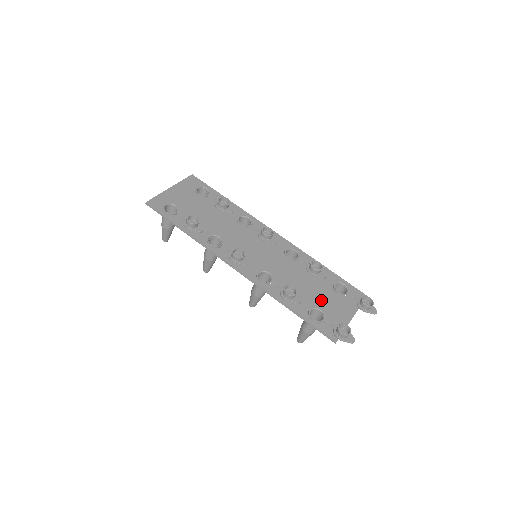
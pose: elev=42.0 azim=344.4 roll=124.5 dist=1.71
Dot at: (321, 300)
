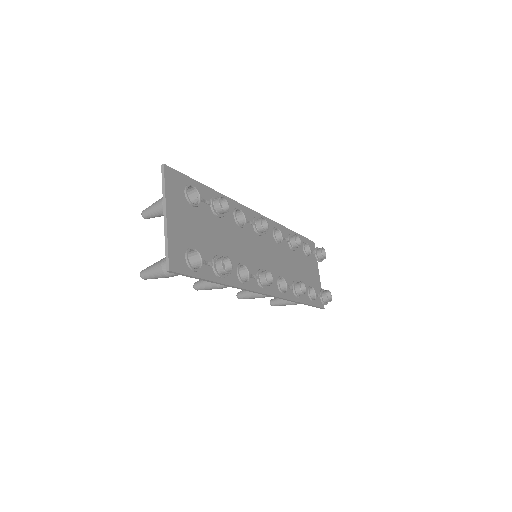
Dot at: (306, 274)
